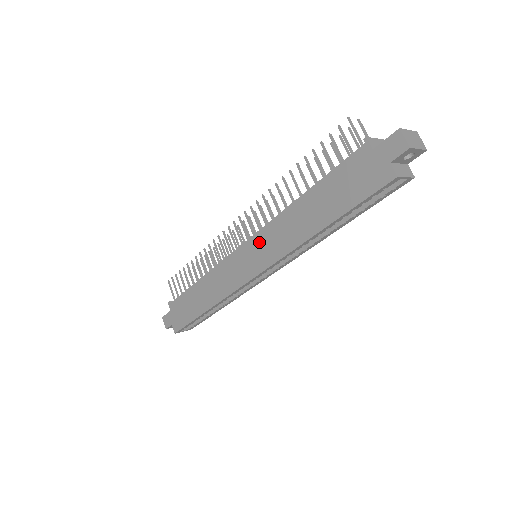
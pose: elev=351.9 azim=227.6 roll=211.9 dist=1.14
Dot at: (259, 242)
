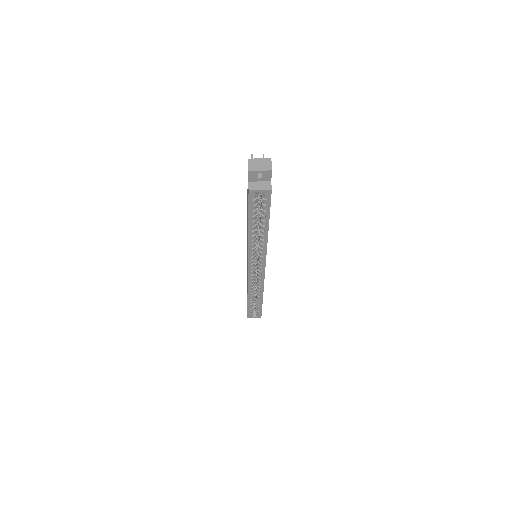
Dot at: occluded
